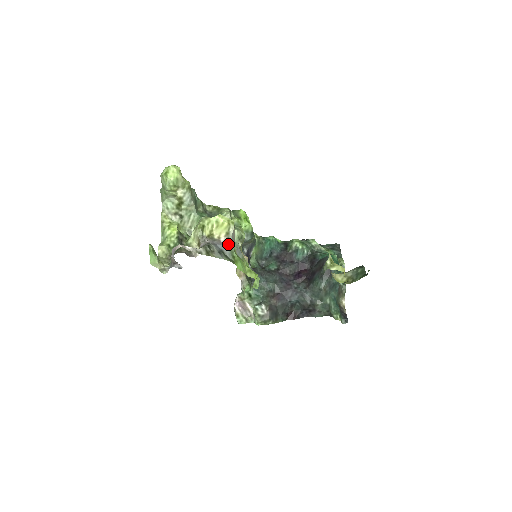
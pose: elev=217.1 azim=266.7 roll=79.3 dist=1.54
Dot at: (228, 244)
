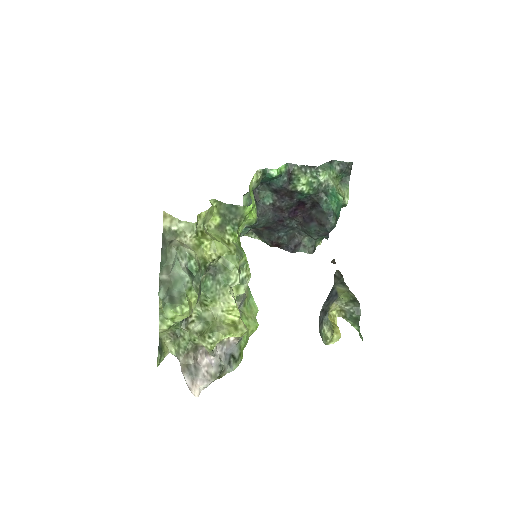
Dot at: (237, 343)
